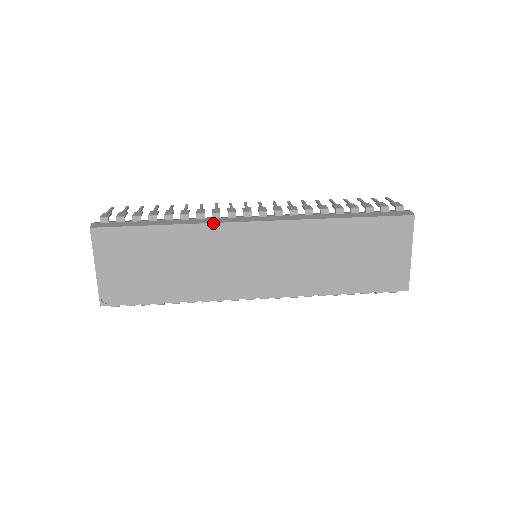
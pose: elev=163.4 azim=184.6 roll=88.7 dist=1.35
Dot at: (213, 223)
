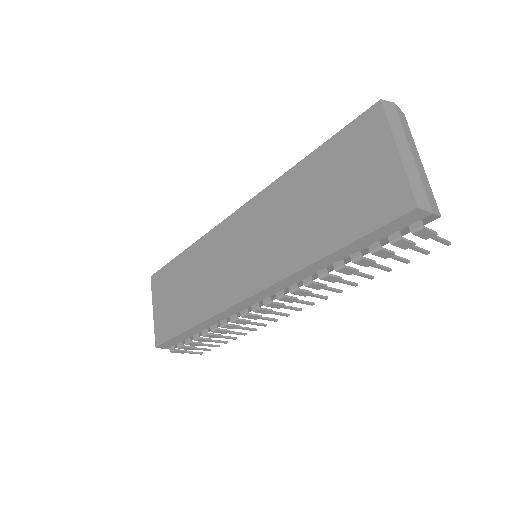
Dot at: (208, 232)
